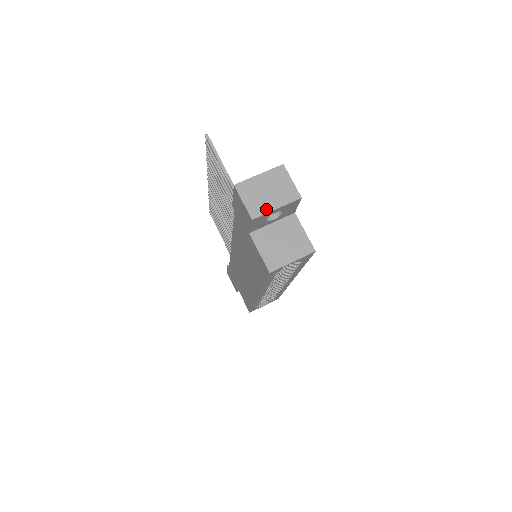
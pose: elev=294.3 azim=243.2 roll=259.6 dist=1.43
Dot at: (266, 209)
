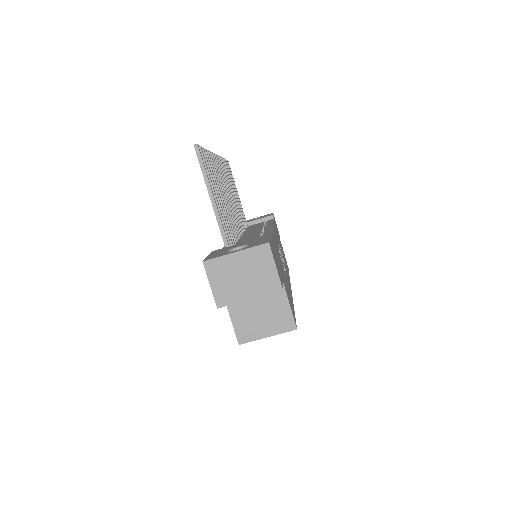
Dot at: (236, 298)
